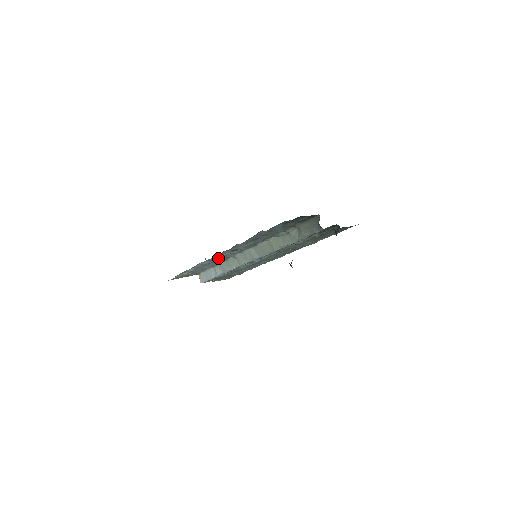
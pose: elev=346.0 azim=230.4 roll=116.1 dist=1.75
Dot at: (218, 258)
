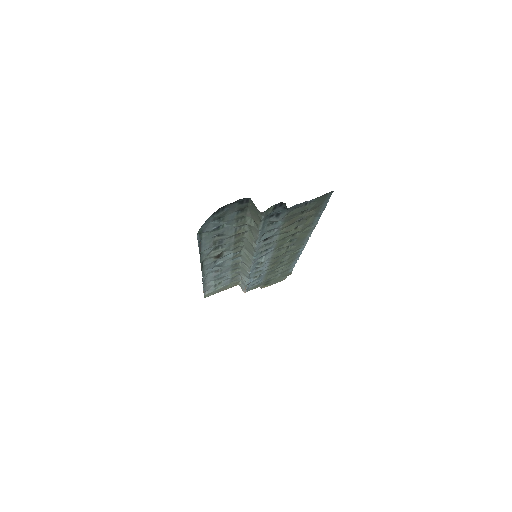
Dot at: (220, 267)
